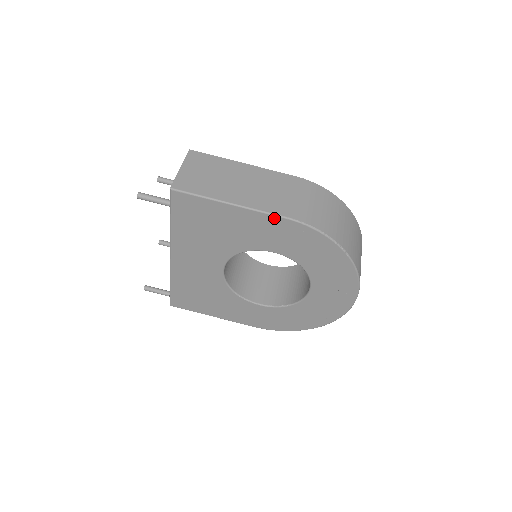
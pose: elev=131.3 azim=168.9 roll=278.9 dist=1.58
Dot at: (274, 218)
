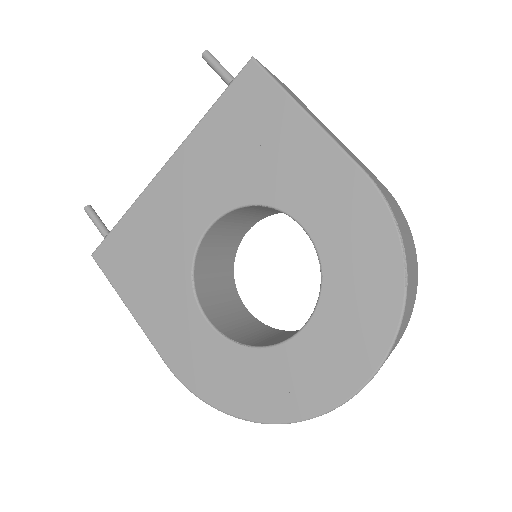
Dot at: (347, 163)
